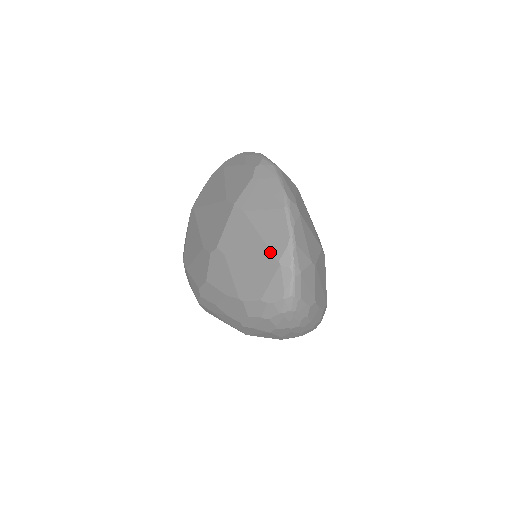
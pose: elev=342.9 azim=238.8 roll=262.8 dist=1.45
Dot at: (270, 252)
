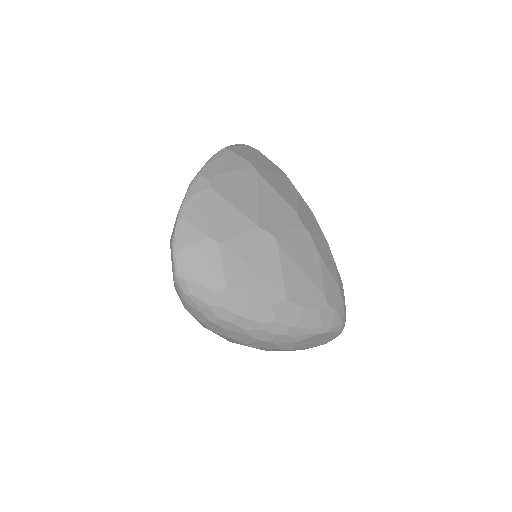
Dot at: occluded
